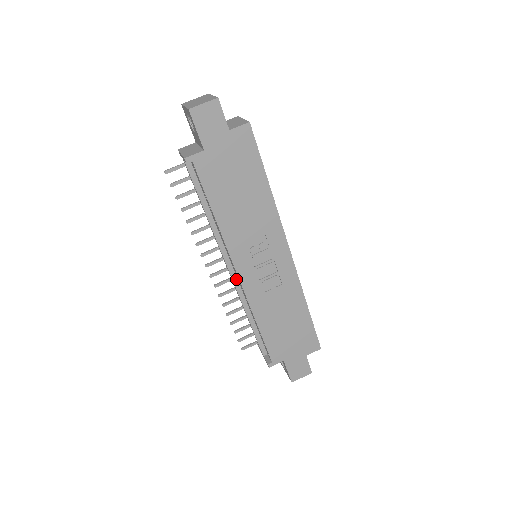
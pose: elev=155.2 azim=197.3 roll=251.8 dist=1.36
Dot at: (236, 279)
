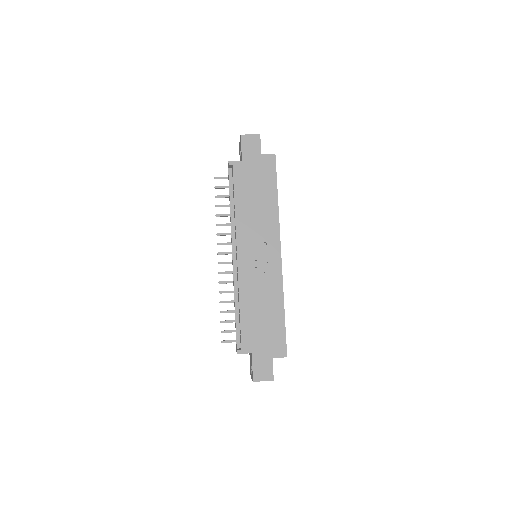
Dot at: (236, 266)
